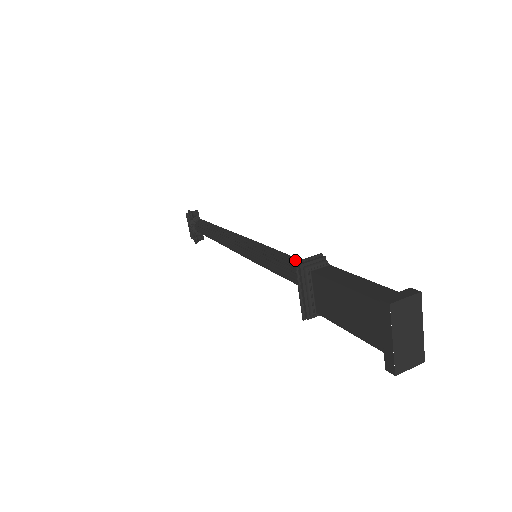
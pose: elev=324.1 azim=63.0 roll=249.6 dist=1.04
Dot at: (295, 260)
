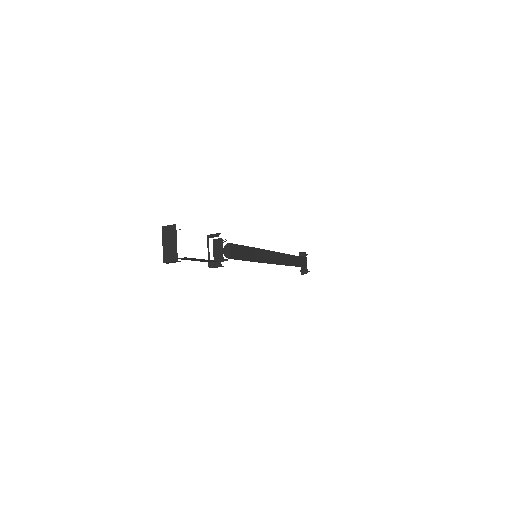
Dot at: (235, 245)
